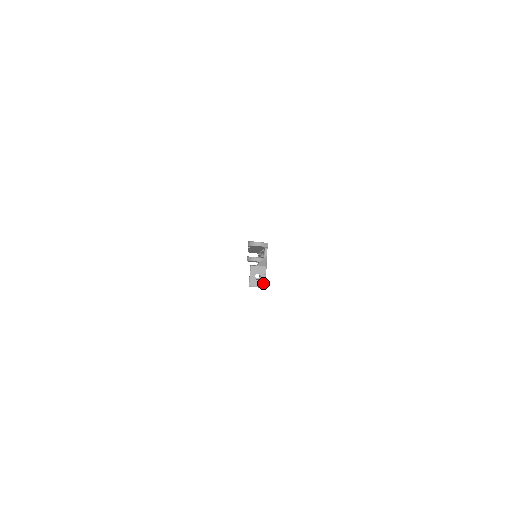
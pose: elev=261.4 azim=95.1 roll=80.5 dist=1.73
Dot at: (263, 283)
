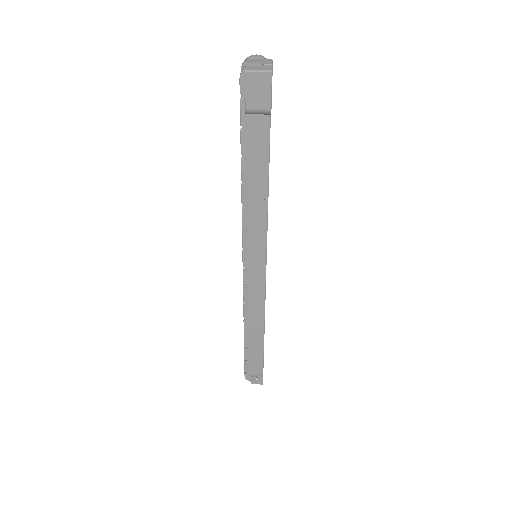
Dot at: (269, 68)
